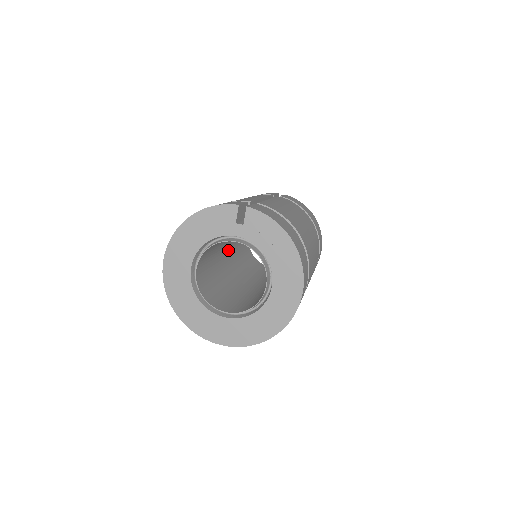
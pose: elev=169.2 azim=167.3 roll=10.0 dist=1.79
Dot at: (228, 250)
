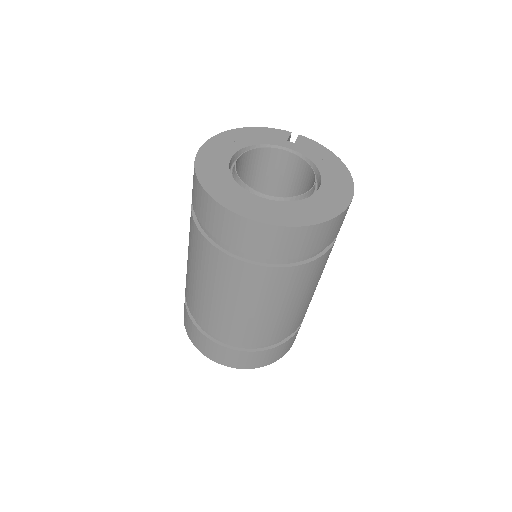
Dot at: occluded
